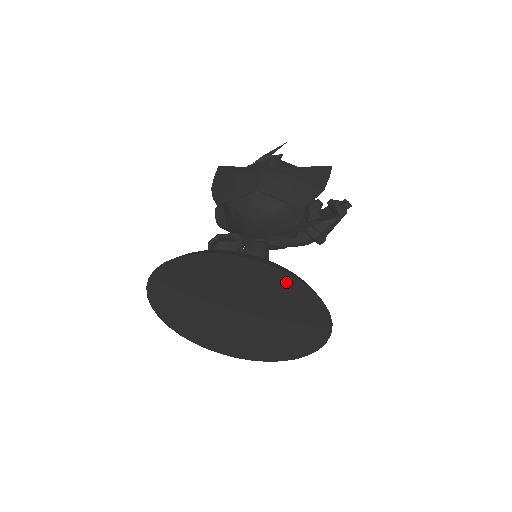
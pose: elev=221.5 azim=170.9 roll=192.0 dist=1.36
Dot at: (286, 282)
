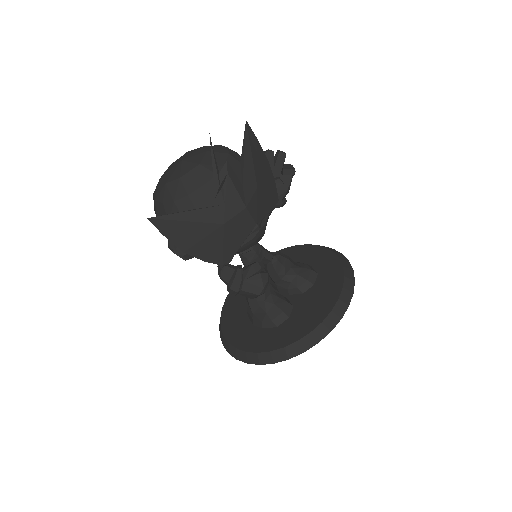
Dot at: occluded
